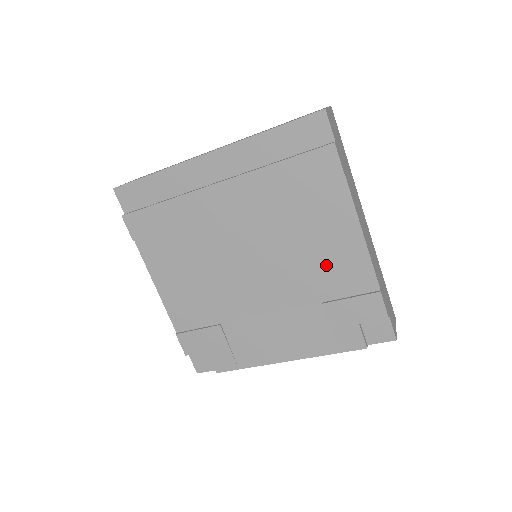
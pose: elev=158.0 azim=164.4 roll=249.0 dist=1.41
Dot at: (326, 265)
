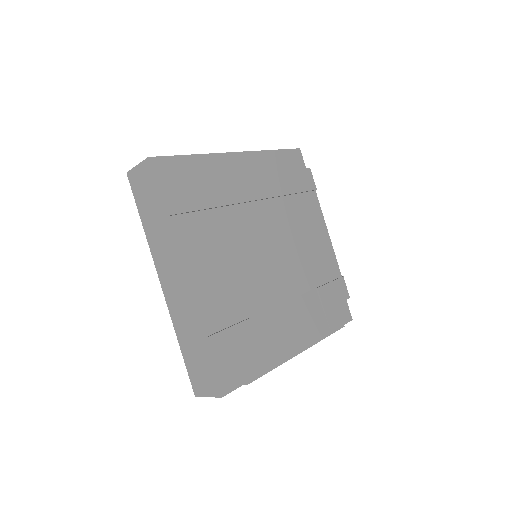
Dot at: (314, 255)
